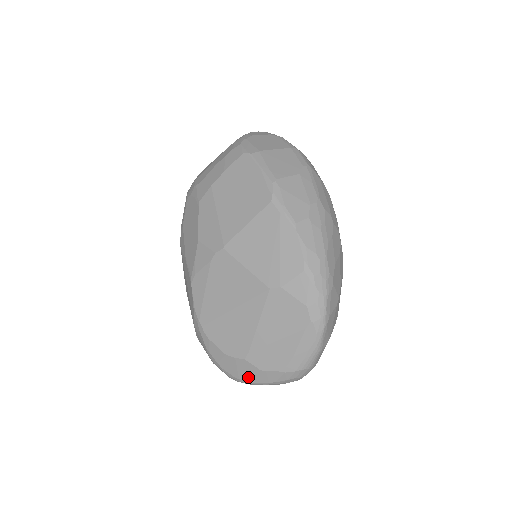
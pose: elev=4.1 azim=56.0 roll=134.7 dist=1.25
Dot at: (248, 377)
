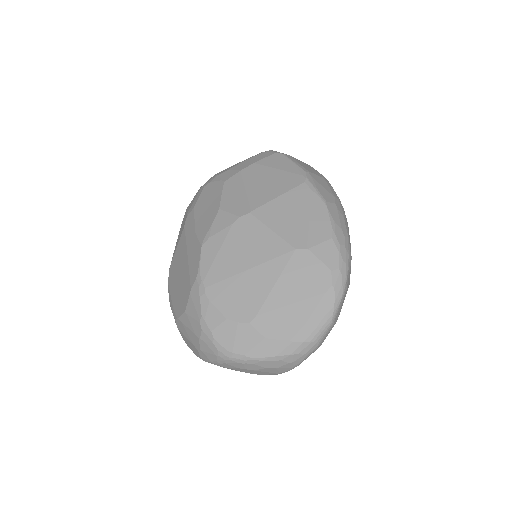
Dot at: (245, 349)
